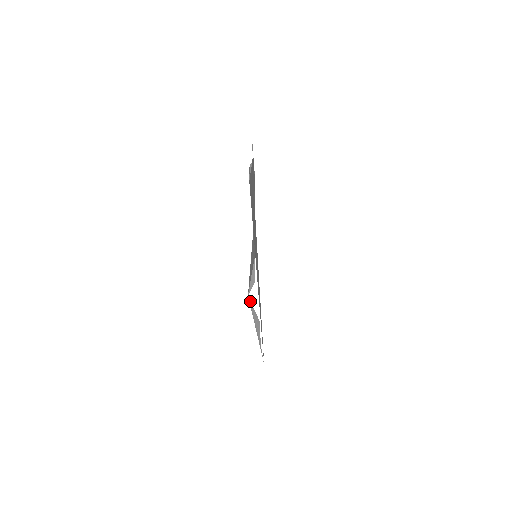
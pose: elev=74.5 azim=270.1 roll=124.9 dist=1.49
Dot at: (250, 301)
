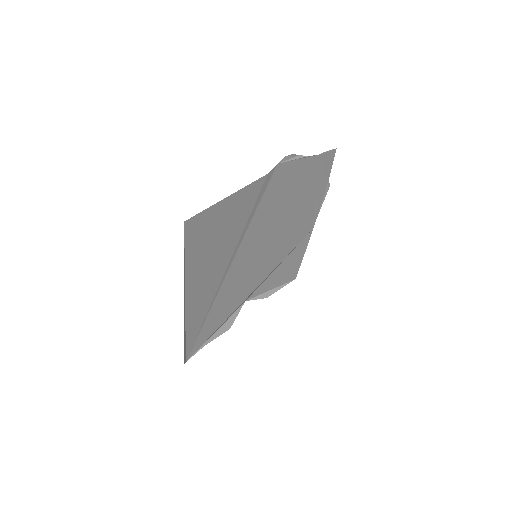
Dot at: occluded
